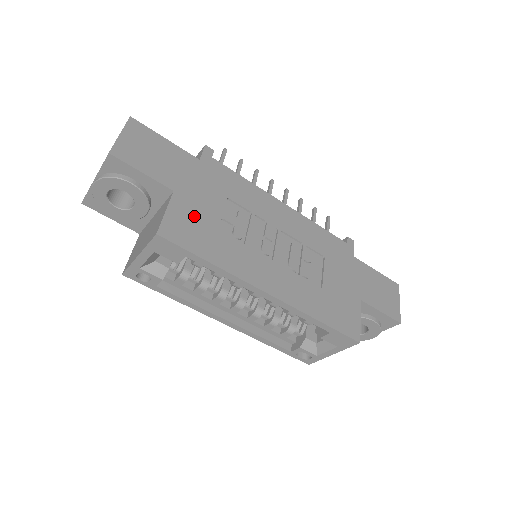
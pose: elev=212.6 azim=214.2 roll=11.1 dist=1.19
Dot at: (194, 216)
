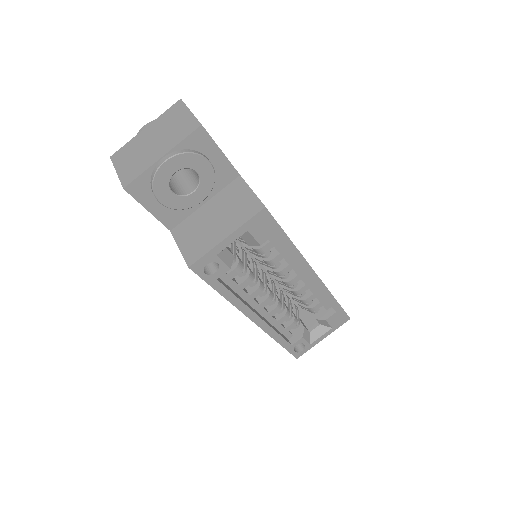
Dot at: occluded
